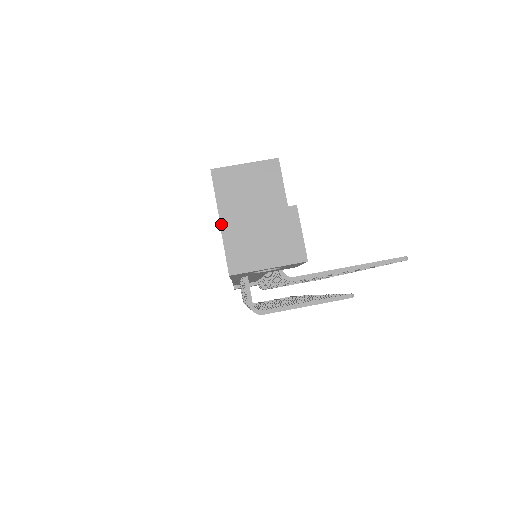
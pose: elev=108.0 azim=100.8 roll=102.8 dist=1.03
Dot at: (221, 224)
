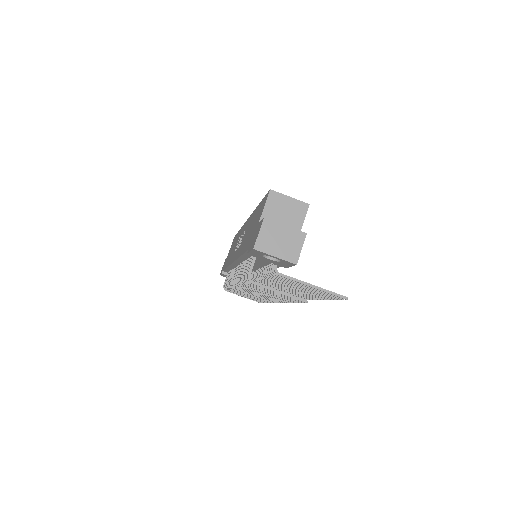
Dot at: (264, 221)
